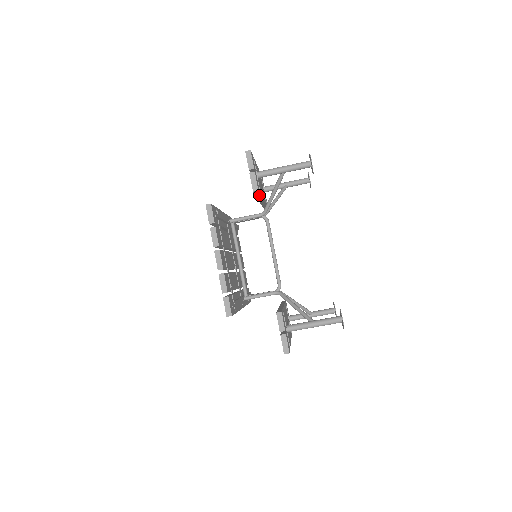
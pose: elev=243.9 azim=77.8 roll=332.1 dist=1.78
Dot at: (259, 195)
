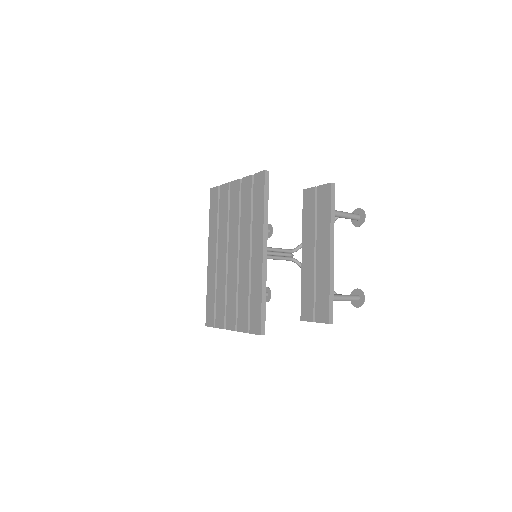
Dot at: occluded
